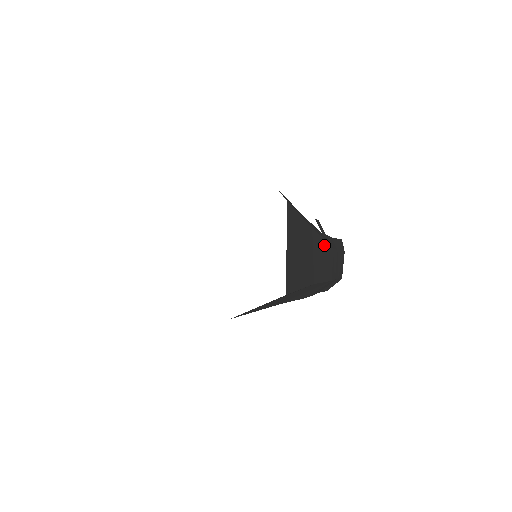
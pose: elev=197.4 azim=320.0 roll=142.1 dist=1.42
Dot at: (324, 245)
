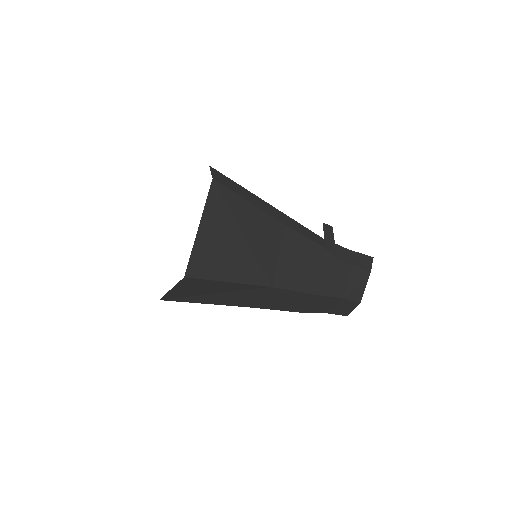
Dot at: (315, 251)
